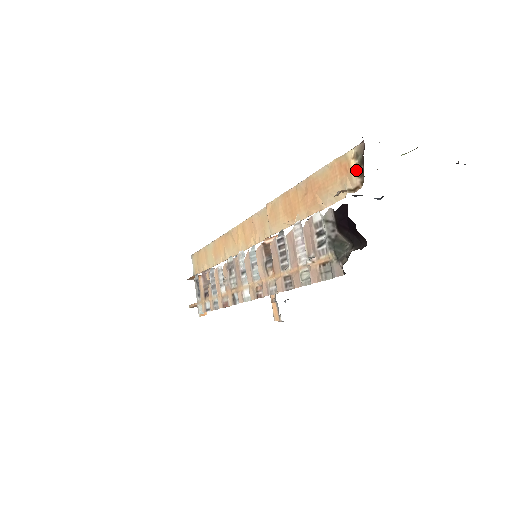
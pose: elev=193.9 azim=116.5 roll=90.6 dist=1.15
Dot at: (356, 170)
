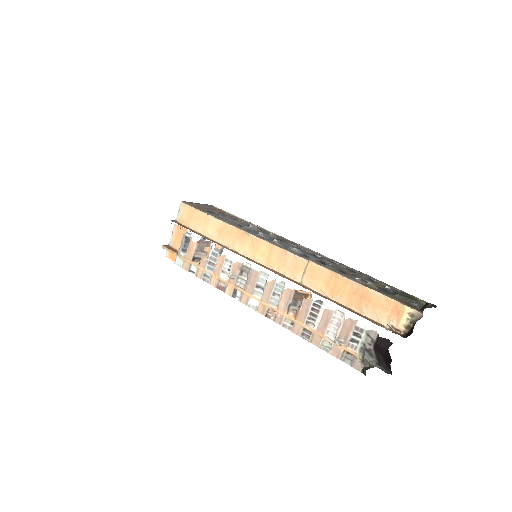
Dot at: (406, 322)
